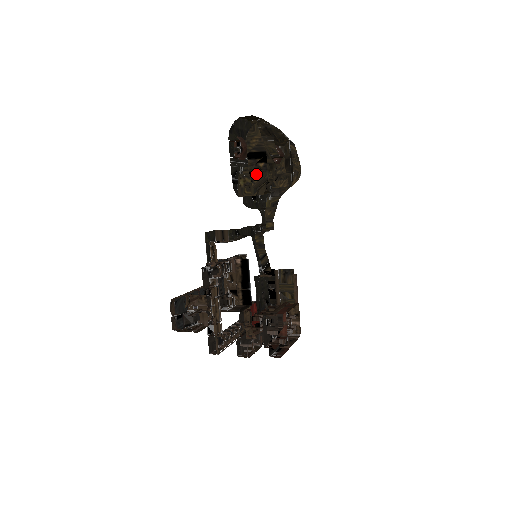
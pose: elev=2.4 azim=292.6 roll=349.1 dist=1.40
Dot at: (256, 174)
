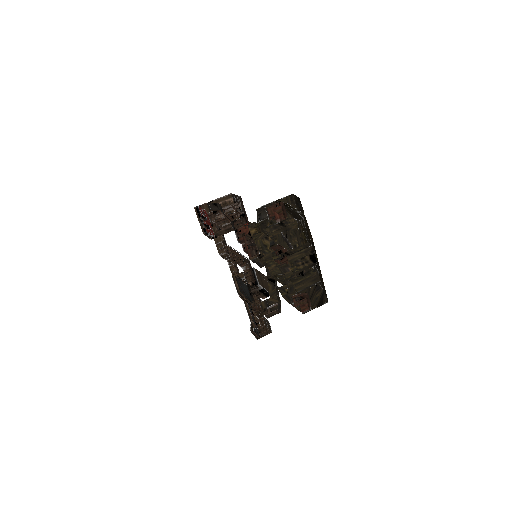
Dot at: occluded
